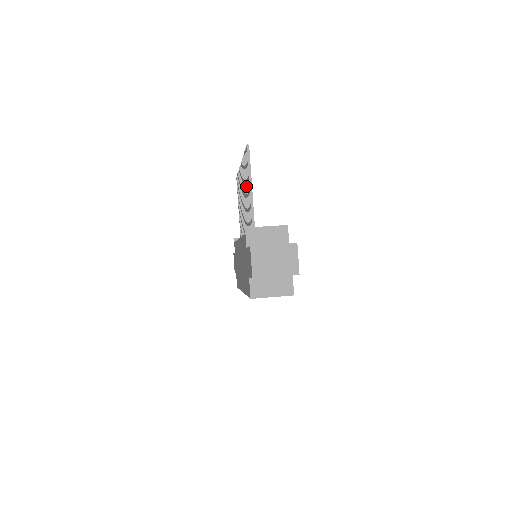
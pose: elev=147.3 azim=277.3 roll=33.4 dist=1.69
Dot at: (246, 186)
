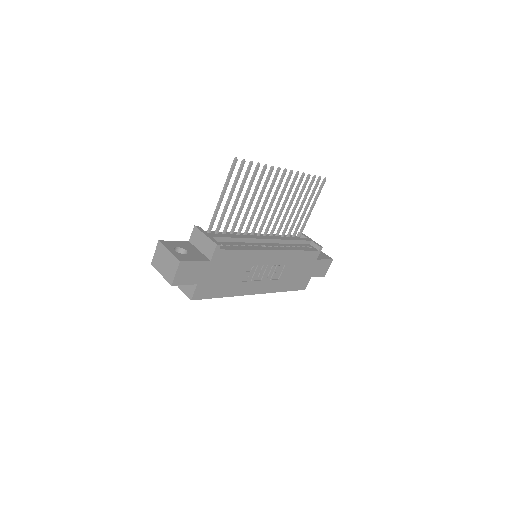
Dot at: (246, 192)
